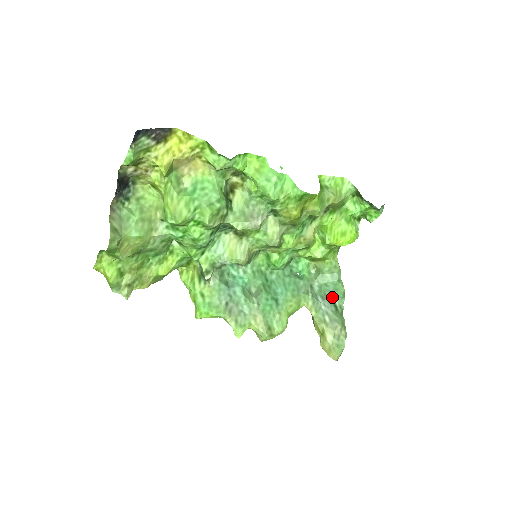
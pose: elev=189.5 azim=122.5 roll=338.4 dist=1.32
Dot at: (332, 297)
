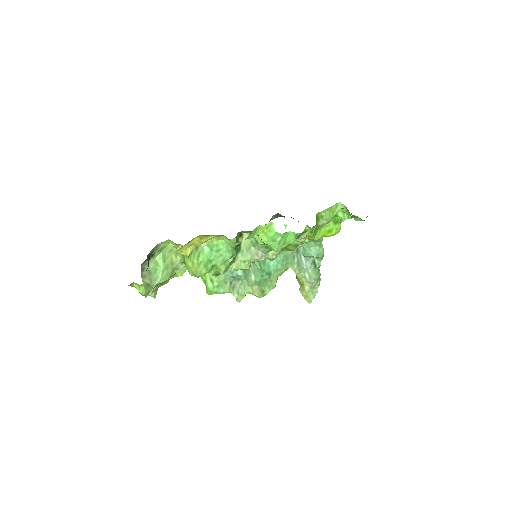
Dot at: (313, 257)
